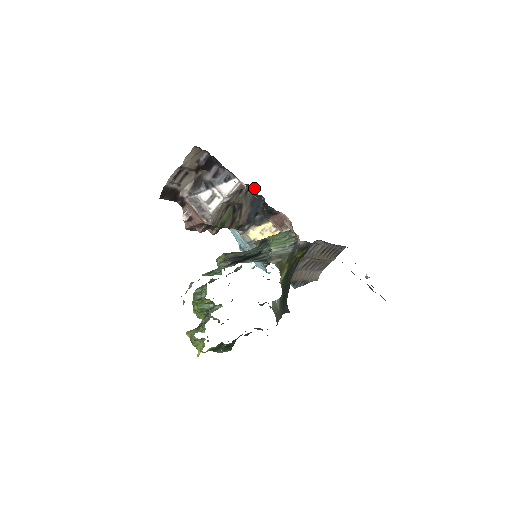
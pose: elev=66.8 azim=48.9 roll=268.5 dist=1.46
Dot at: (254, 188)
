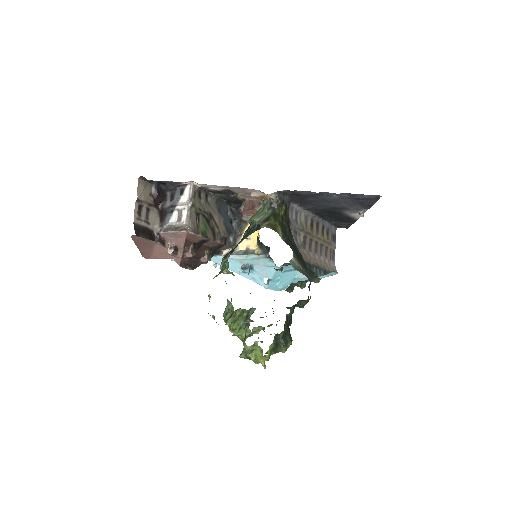
Dot at: (210, 194)
